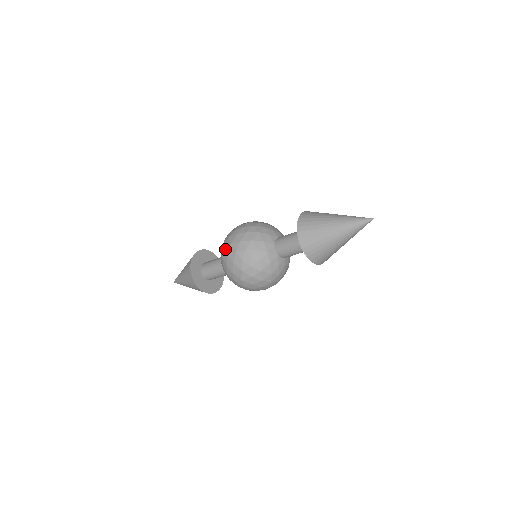
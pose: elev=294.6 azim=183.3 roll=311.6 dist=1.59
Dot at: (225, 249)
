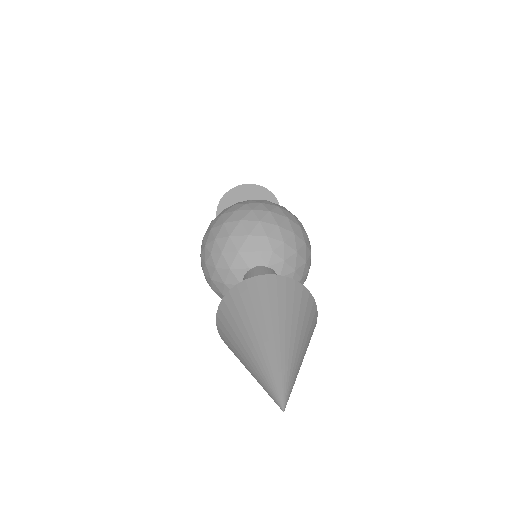
Dot at: occluded
